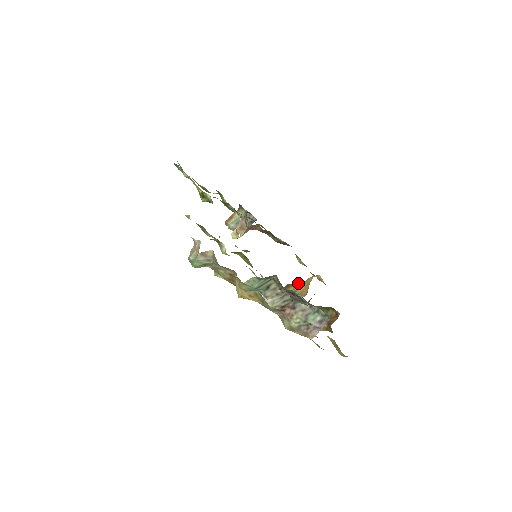
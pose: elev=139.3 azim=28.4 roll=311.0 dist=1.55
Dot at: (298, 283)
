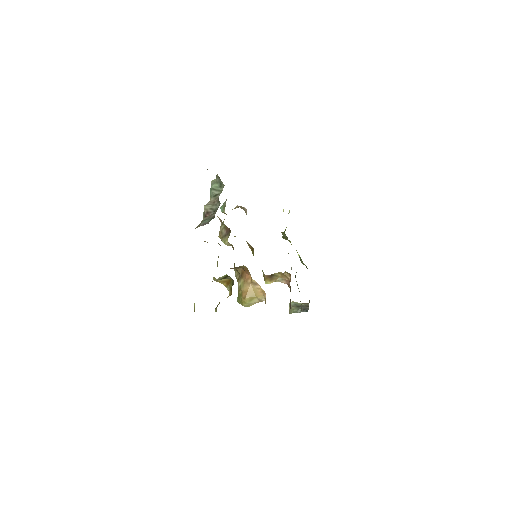
Dot at: (248, 278)
